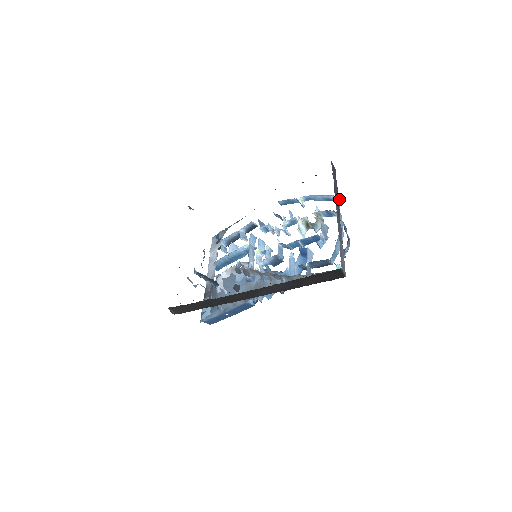
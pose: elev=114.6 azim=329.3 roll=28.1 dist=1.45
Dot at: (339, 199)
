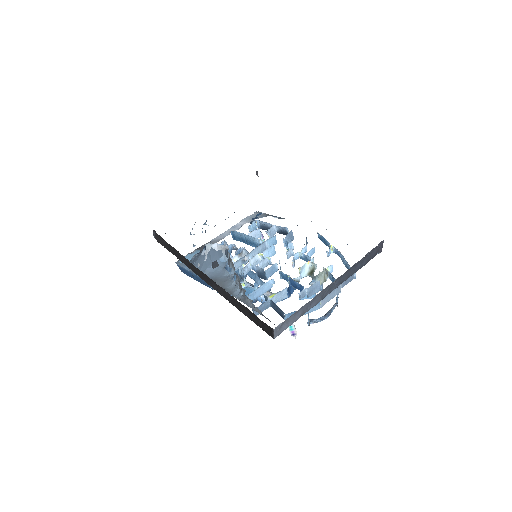
Dot at: (355, 277)
